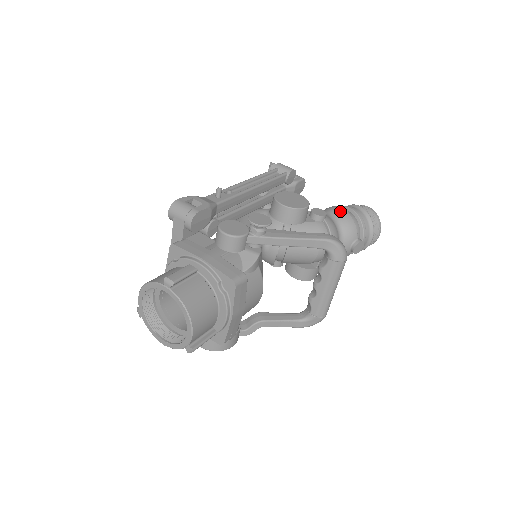
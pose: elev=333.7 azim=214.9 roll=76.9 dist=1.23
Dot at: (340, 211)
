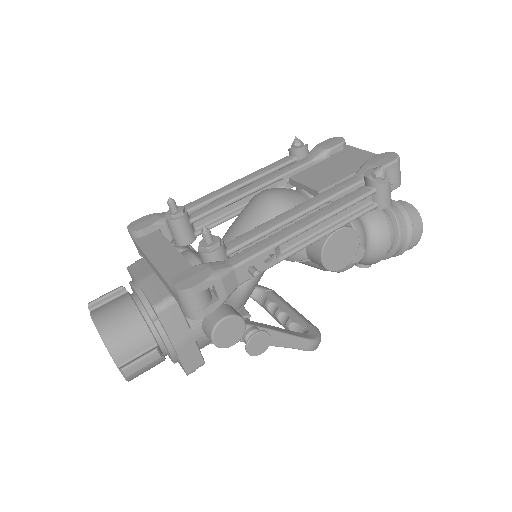
Dot at: (383, 246)
